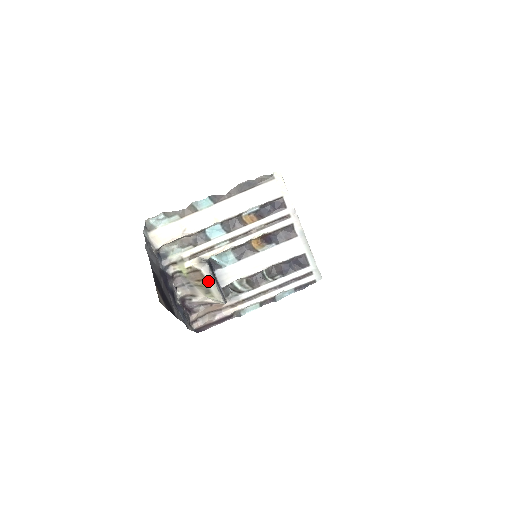
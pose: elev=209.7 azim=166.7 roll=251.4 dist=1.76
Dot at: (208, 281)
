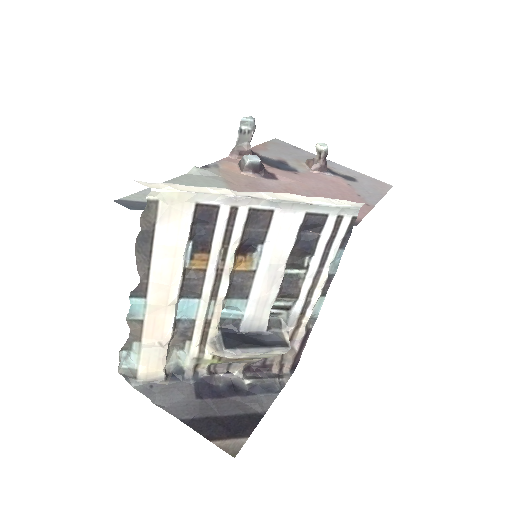
Dot at: (247, 358)
